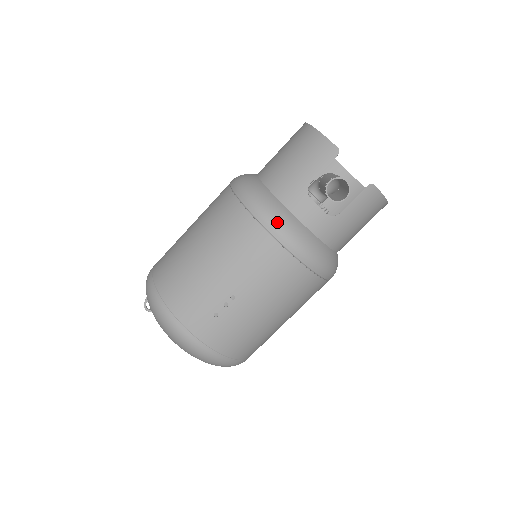
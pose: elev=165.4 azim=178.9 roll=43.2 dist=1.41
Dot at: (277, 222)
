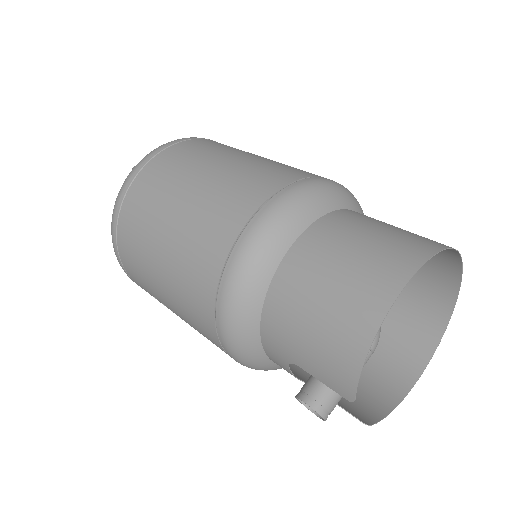
Dot at: (233, 347)
